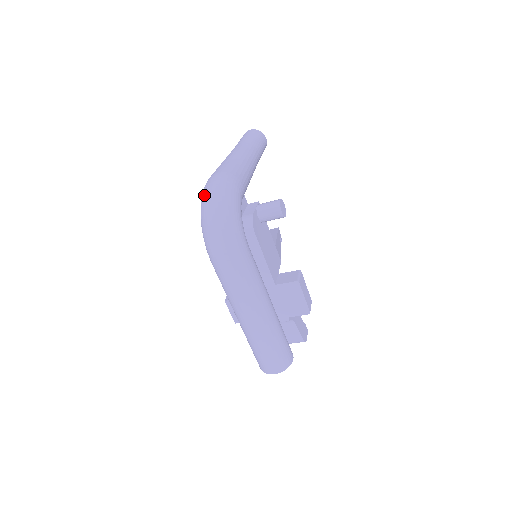
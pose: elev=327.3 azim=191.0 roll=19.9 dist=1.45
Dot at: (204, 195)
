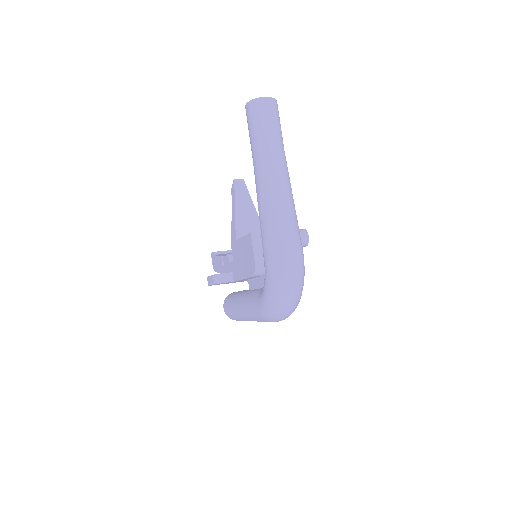
Dot at: (283, 284)
